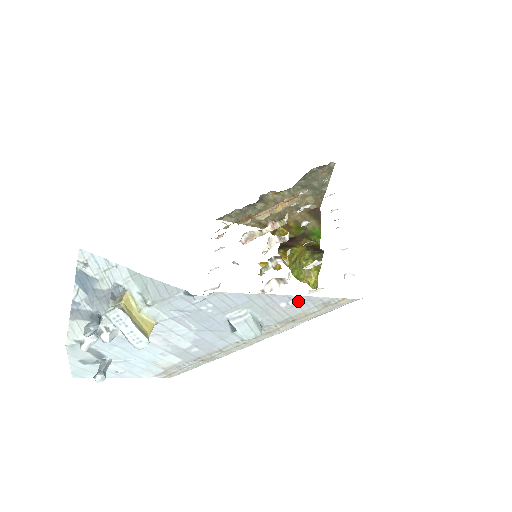
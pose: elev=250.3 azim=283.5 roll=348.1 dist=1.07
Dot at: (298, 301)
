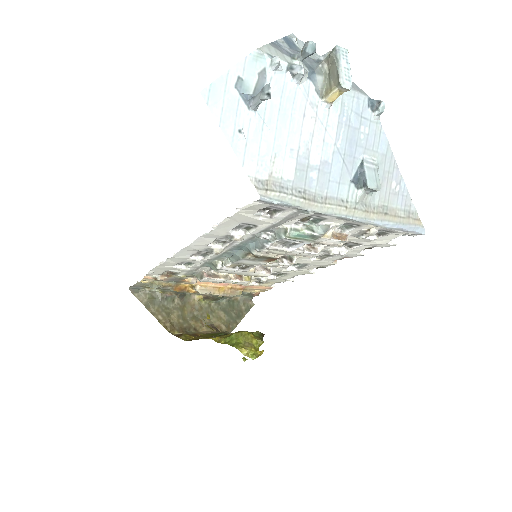
Dot at: (401, 192)
